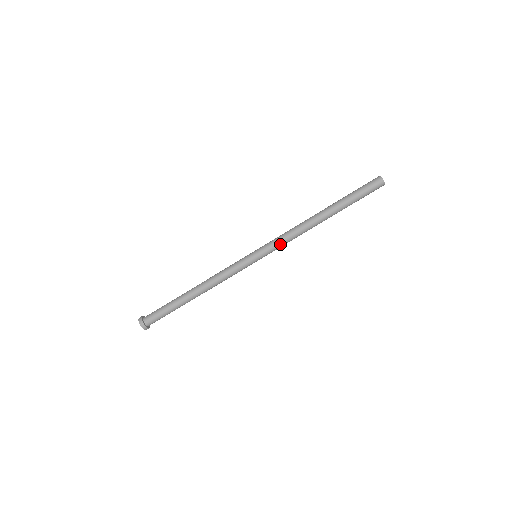
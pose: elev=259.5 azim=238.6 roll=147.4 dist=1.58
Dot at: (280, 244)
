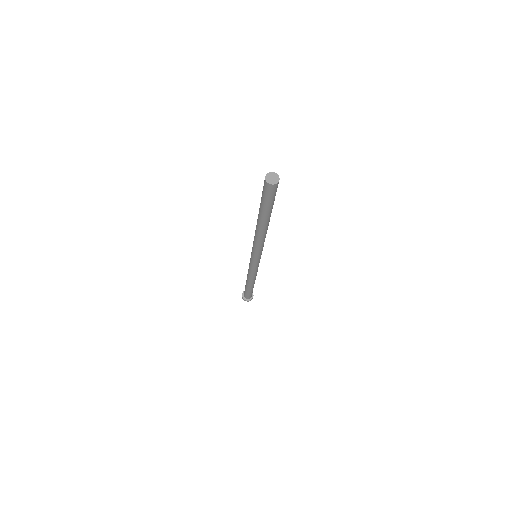
Dot at: (260, 250)
